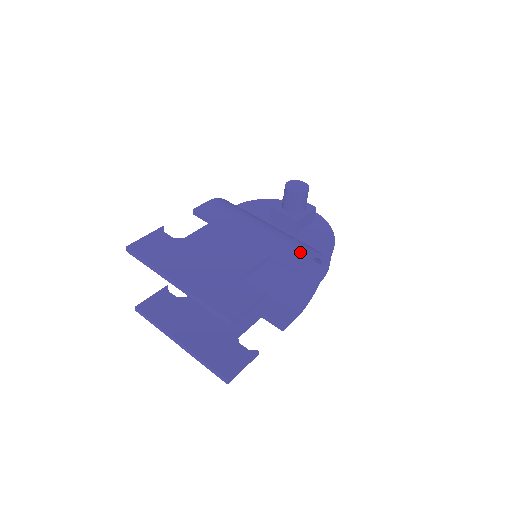
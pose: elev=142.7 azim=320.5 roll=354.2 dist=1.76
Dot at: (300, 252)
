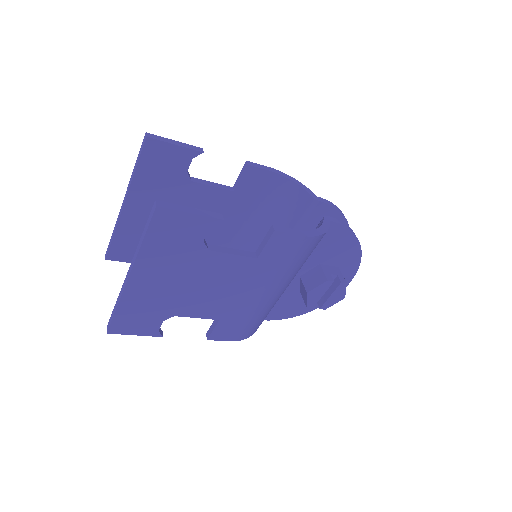
Dot at: occluded
